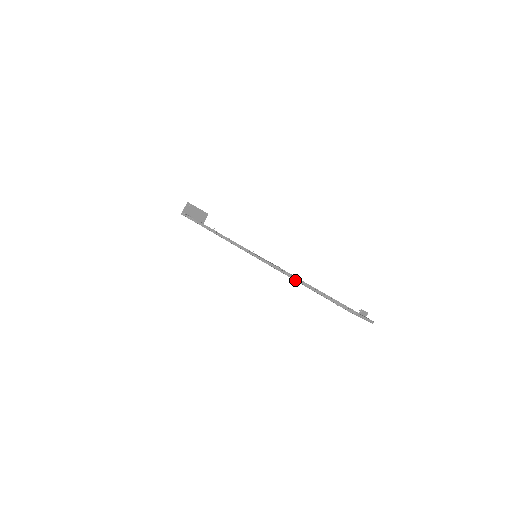
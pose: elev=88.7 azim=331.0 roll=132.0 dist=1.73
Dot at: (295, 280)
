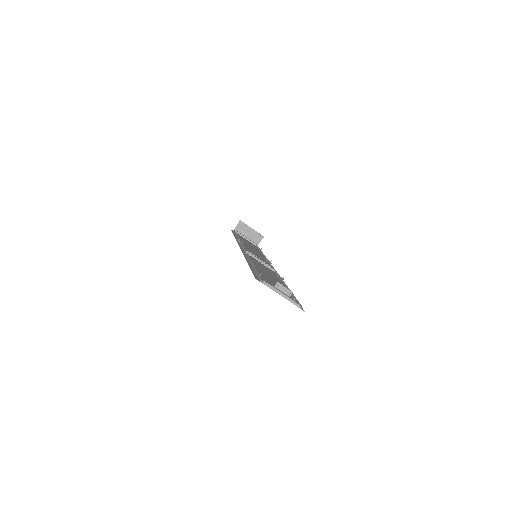
Dot at: (246, 260)
